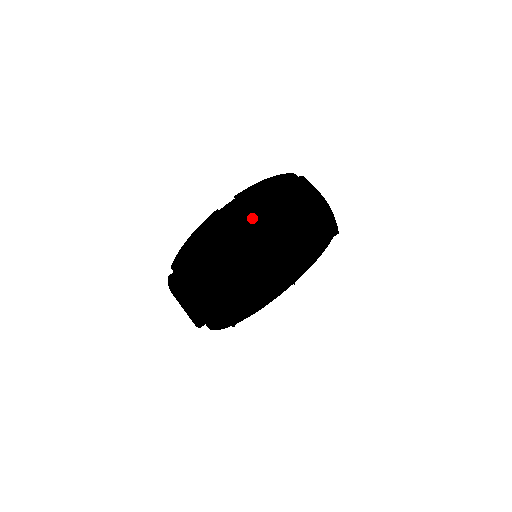
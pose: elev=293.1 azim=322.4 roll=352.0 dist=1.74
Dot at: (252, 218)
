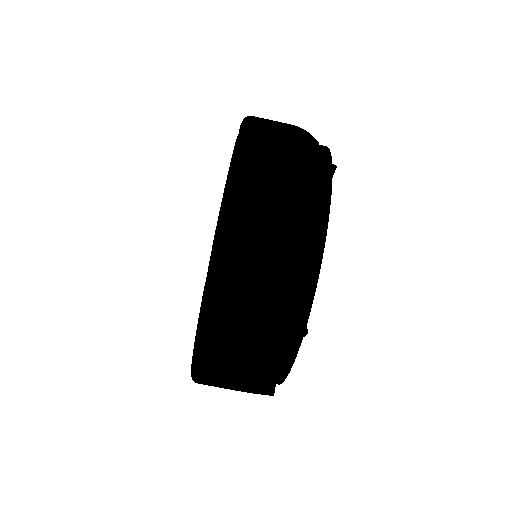
Dot at: occluded
